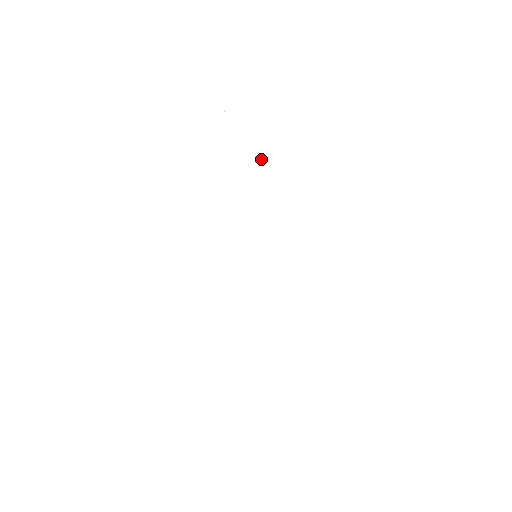
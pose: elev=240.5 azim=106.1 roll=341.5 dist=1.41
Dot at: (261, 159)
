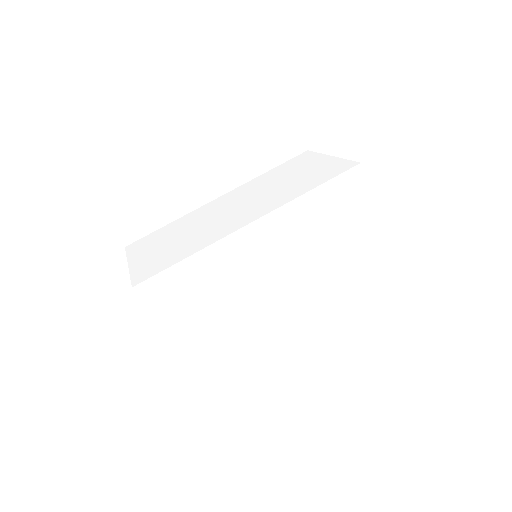
Dot at: (341, 212)
